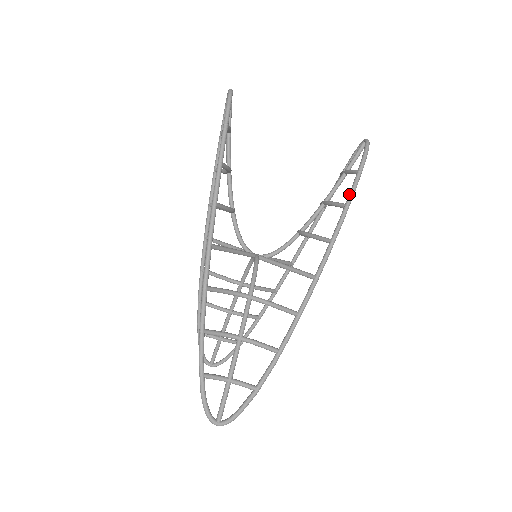
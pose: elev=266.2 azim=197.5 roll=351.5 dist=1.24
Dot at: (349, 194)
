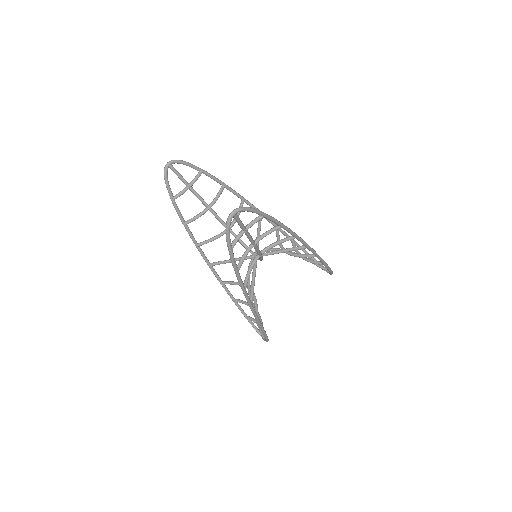
Dot at: (233, 264)
